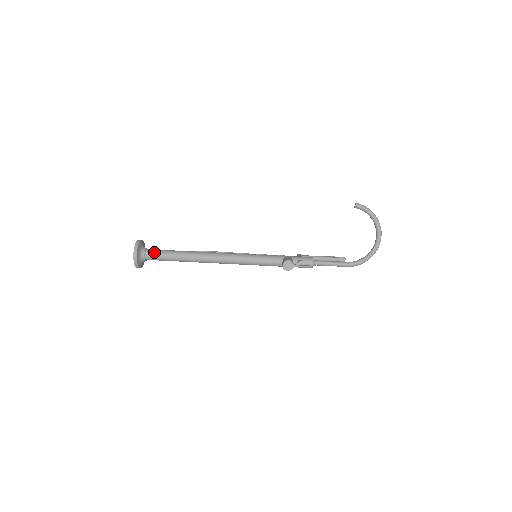
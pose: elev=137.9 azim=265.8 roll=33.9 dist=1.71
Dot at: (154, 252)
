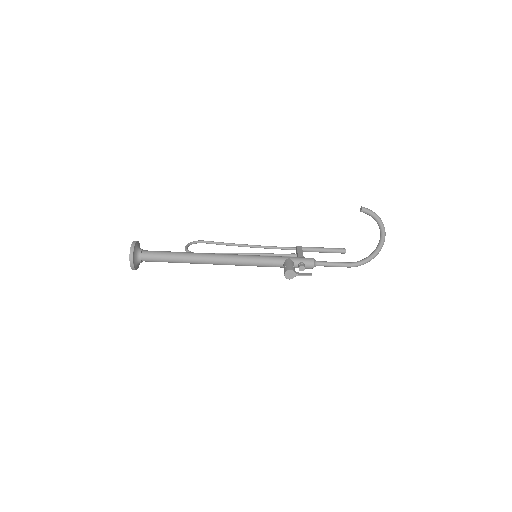
Dot at: (150, 255)
